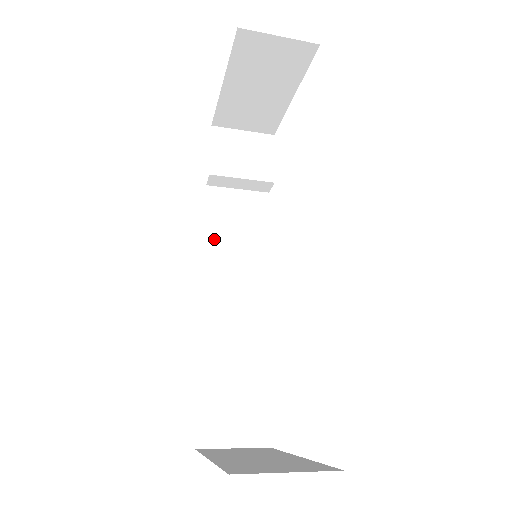
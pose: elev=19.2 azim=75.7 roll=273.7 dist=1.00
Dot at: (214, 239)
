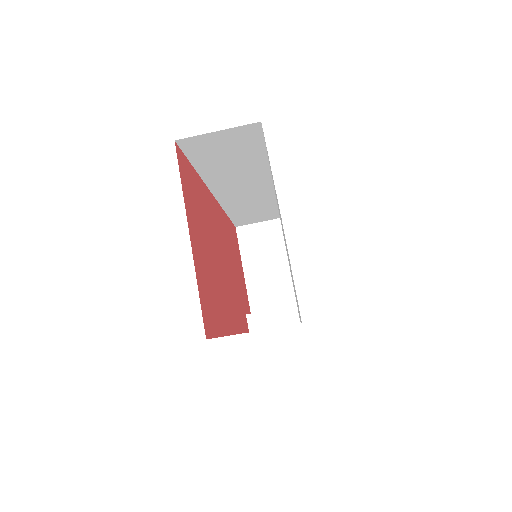
Dot at: occluded
